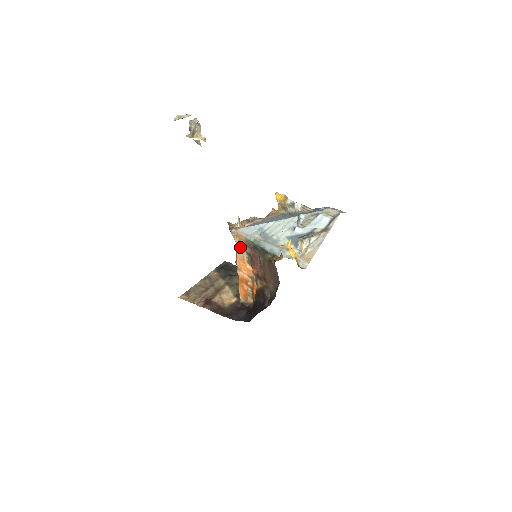
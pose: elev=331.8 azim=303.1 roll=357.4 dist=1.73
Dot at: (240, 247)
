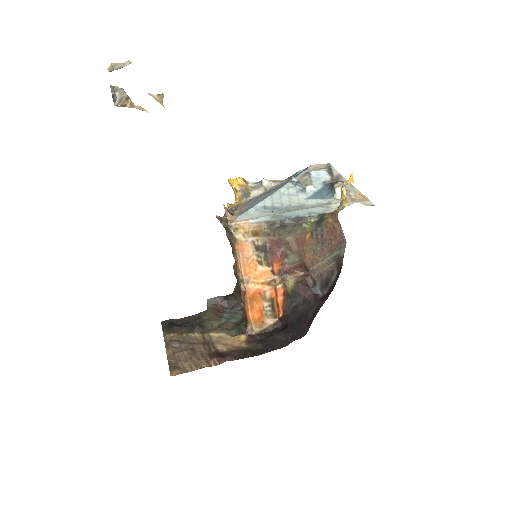
Dot at: (244, 245)
